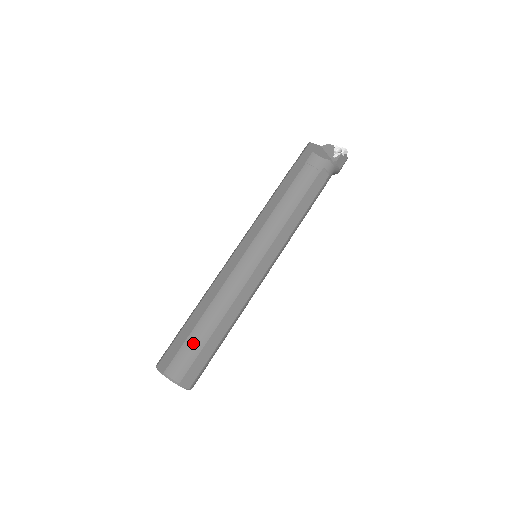
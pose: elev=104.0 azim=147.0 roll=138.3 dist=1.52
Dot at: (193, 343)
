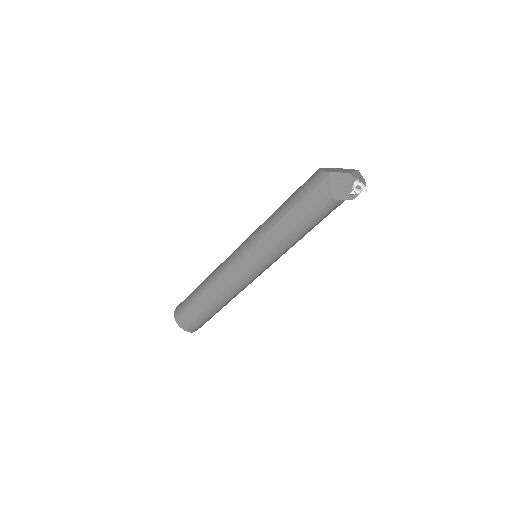
Dot at: (203, 317)
